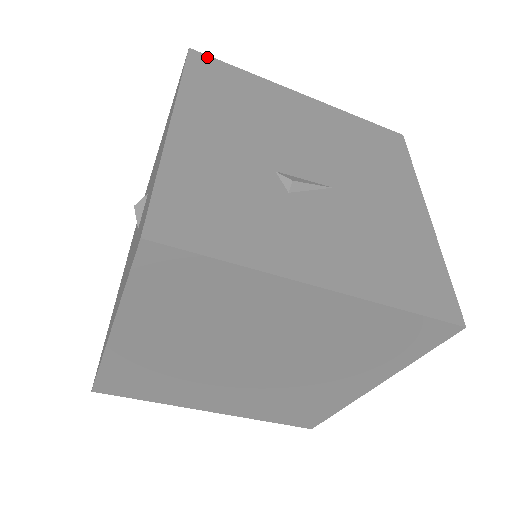
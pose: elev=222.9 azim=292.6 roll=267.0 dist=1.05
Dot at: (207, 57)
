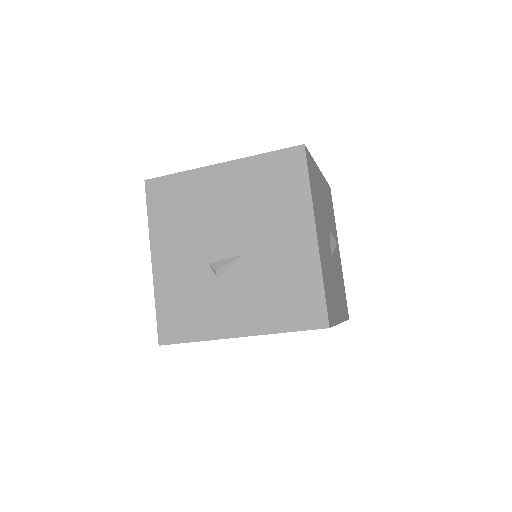
Dot at: (155, 180)
